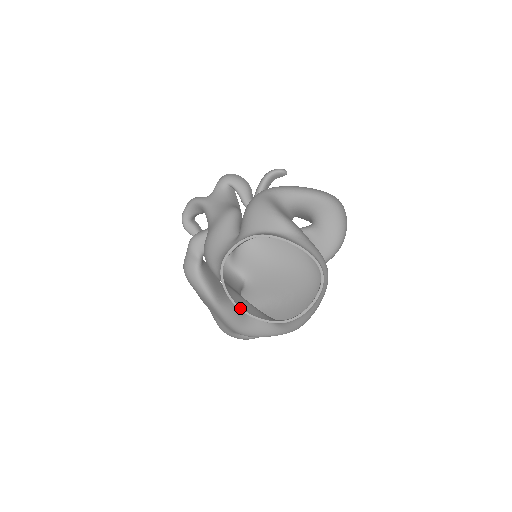
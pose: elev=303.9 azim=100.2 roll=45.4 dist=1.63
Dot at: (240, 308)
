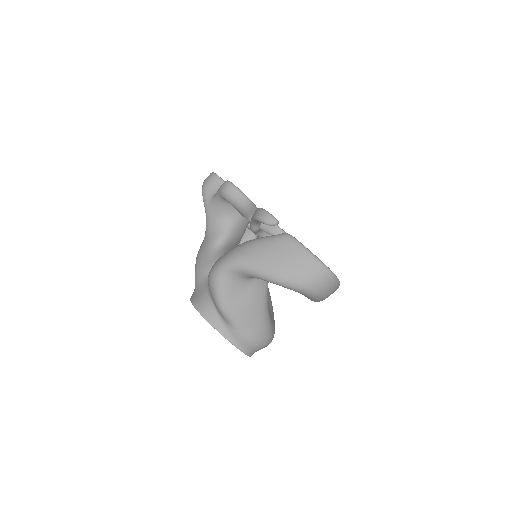
Dot at: occluded
